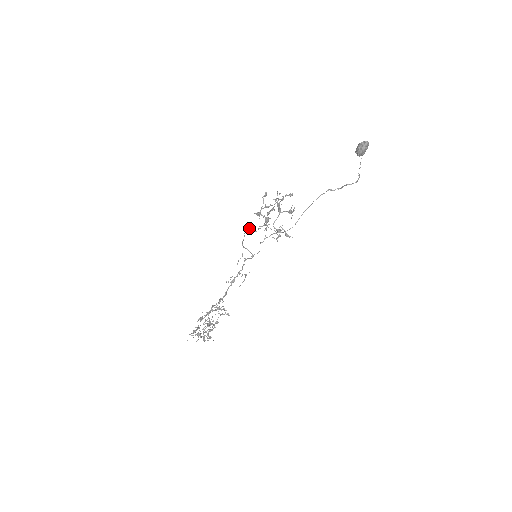
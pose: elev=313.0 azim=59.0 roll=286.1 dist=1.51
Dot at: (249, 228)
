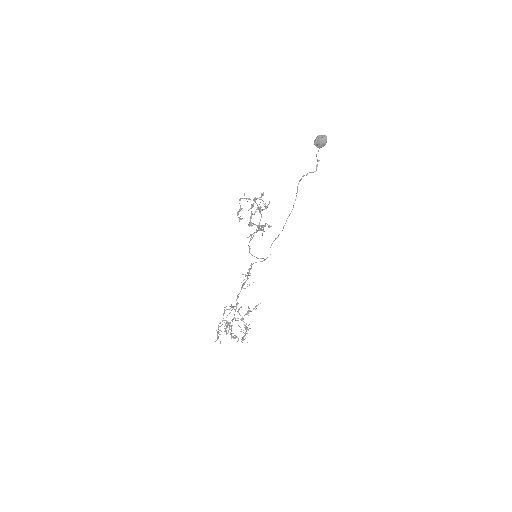
Dot at: (250, 240)
